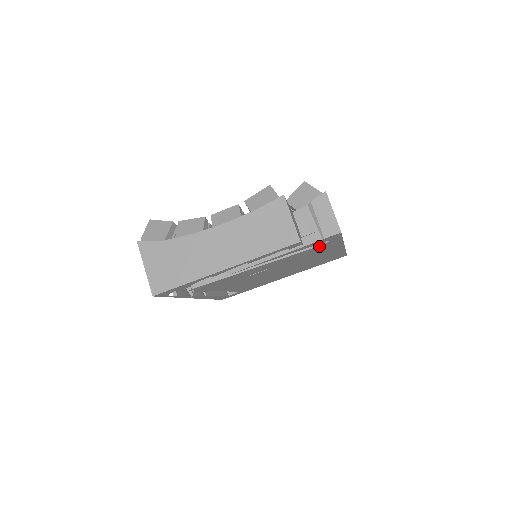
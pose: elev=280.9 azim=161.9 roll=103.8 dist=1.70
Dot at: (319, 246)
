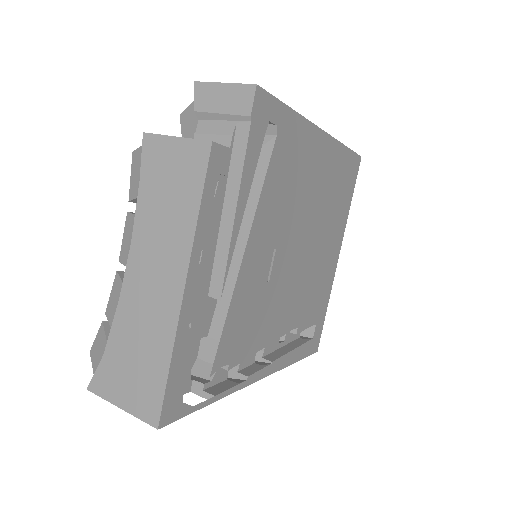
Dot at: (276, 146)
